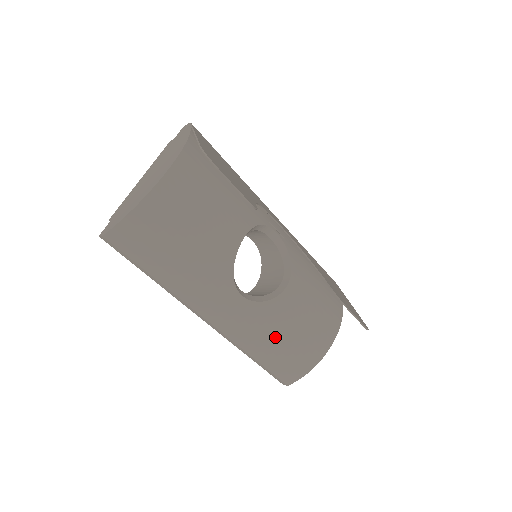
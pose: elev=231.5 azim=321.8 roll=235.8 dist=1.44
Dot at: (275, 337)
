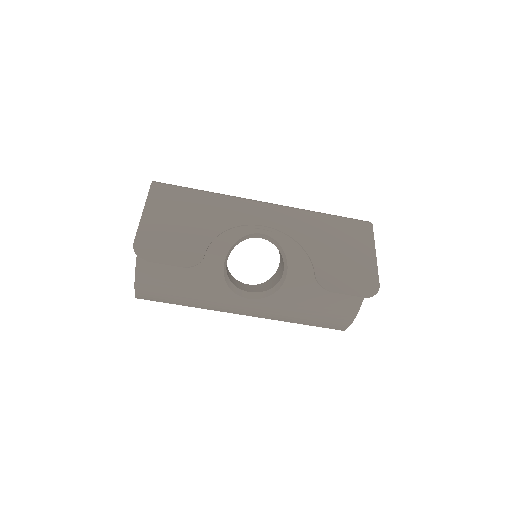
Dot at: (299, 312)
